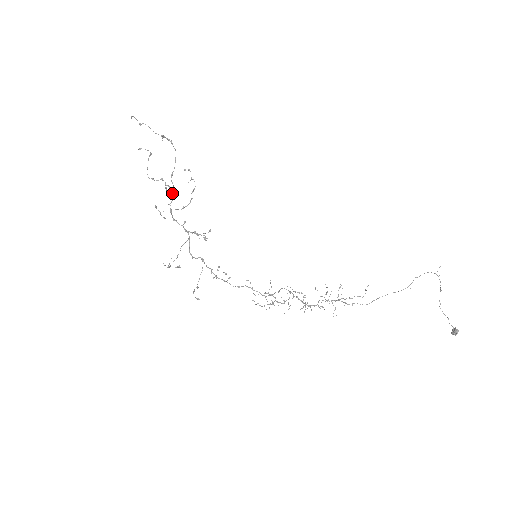
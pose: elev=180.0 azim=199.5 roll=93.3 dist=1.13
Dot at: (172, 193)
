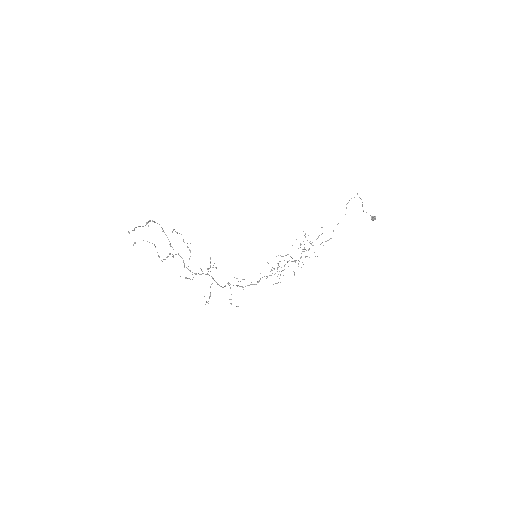
Dot at: (181, 257)
